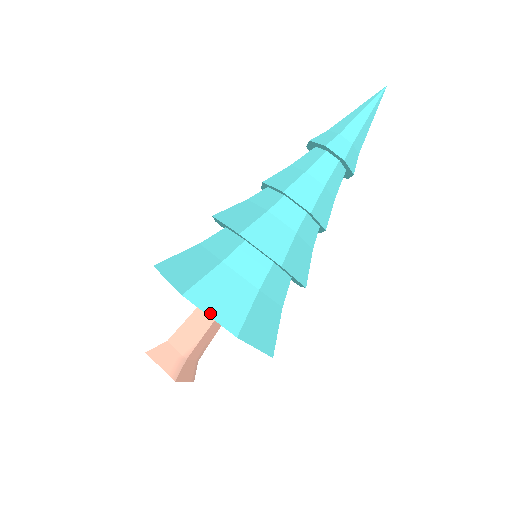
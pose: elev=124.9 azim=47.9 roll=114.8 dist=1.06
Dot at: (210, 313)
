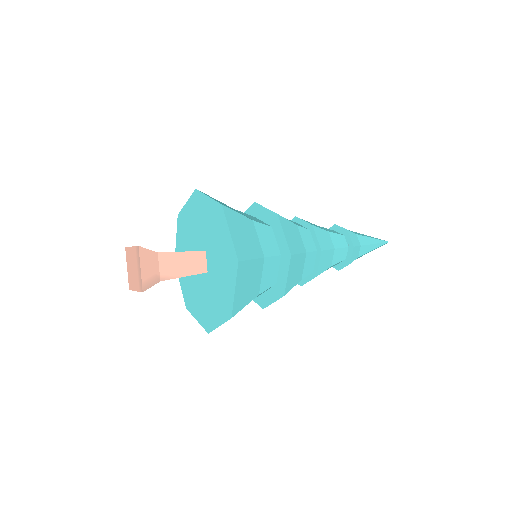
Dot at: (237, 288)
